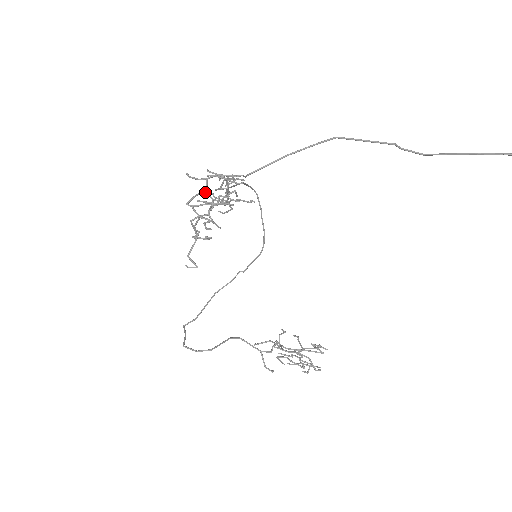
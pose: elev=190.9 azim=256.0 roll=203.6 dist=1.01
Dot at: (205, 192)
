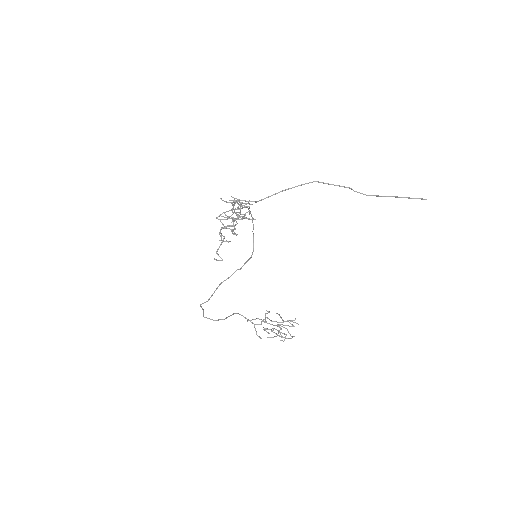
Dot at: (232, 211)
